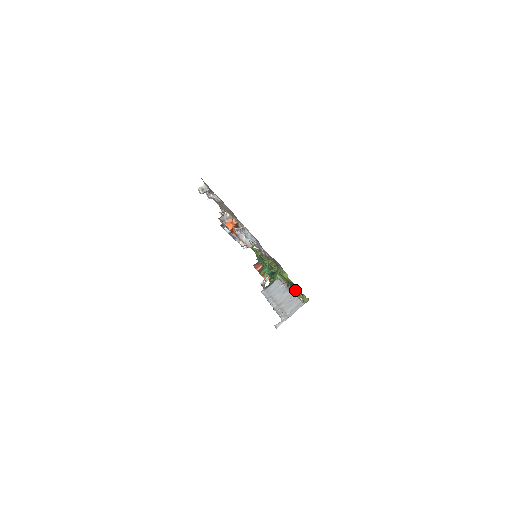
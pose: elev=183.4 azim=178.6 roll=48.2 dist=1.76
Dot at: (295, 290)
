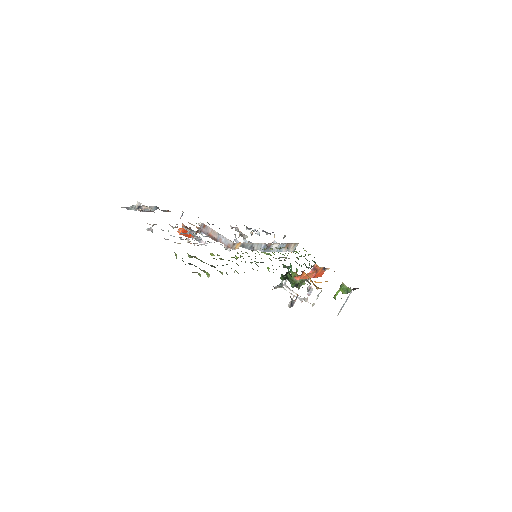
Dot at: (219, 271)
